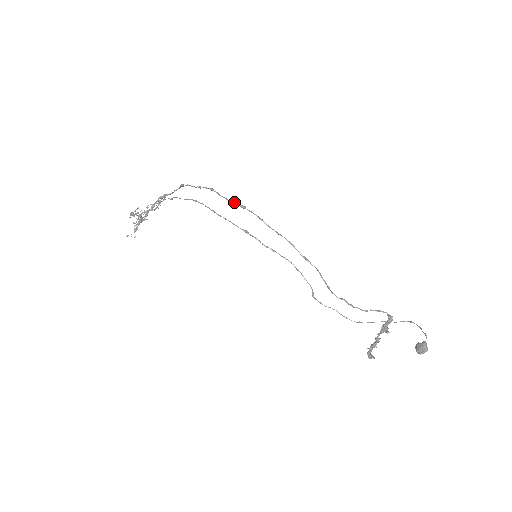
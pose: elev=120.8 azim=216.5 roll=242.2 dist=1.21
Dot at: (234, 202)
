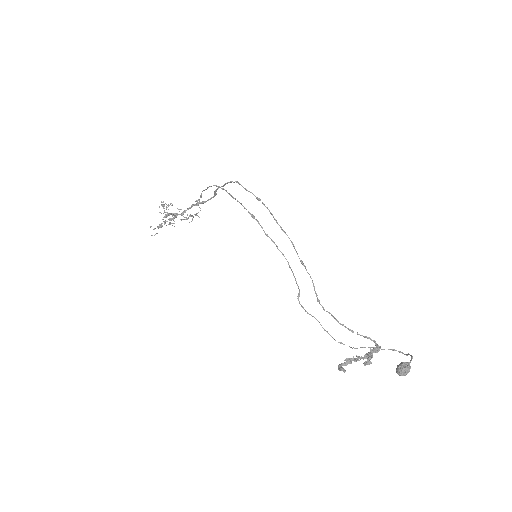
Dot at: occluded
